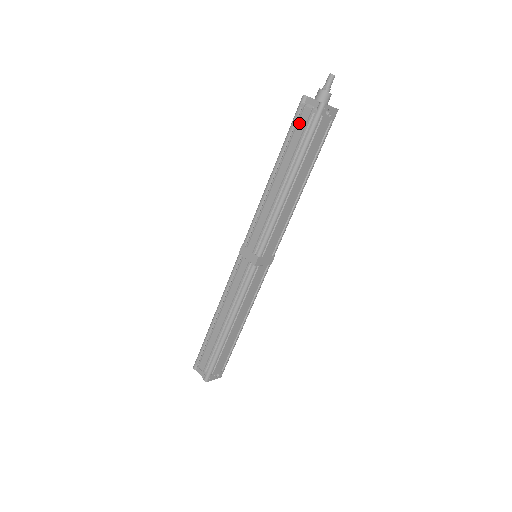
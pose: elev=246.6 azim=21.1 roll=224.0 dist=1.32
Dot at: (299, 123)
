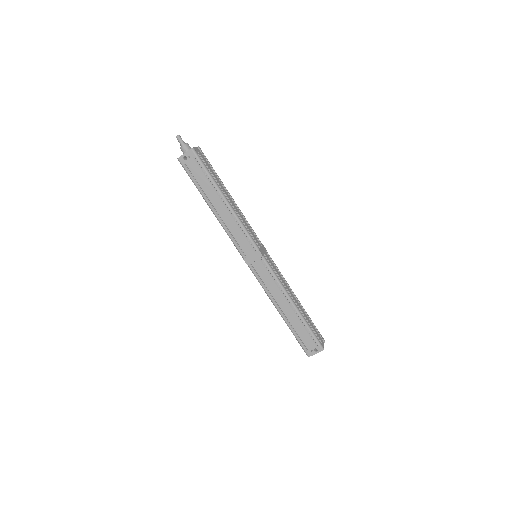
Dot at: occluded
